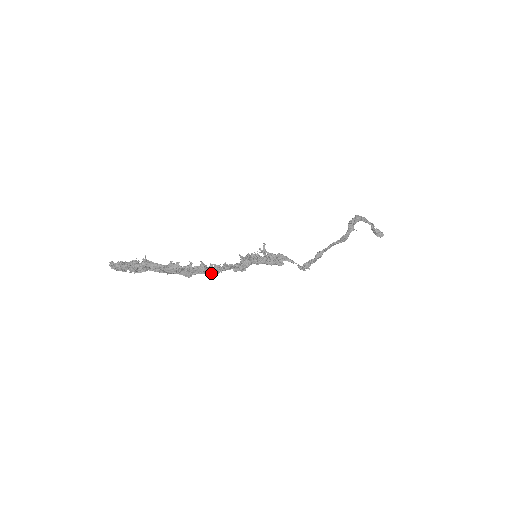
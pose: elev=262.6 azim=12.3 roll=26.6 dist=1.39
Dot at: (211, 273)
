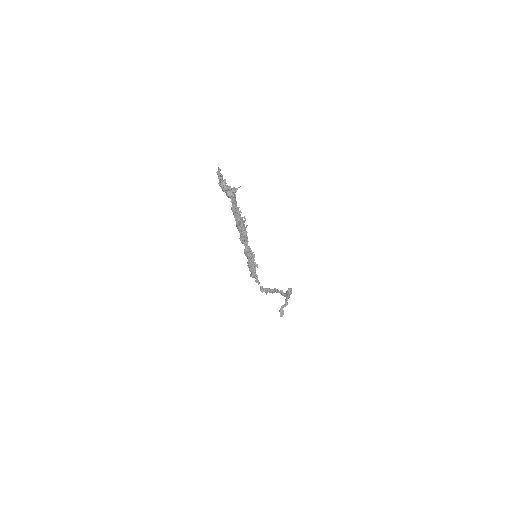
Dot at: (243, 238)
